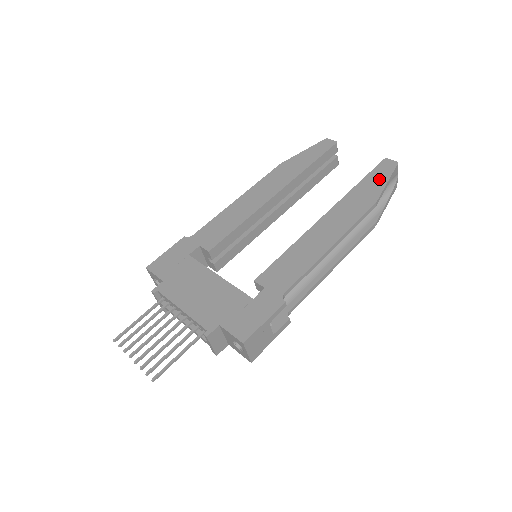
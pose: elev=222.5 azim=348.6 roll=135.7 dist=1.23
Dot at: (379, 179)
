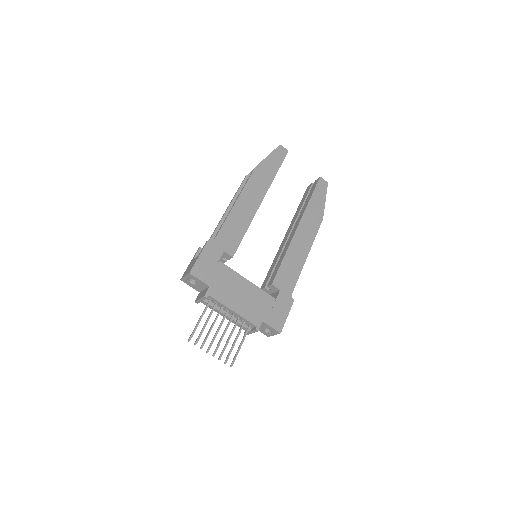
Dot at: (321, 197)
